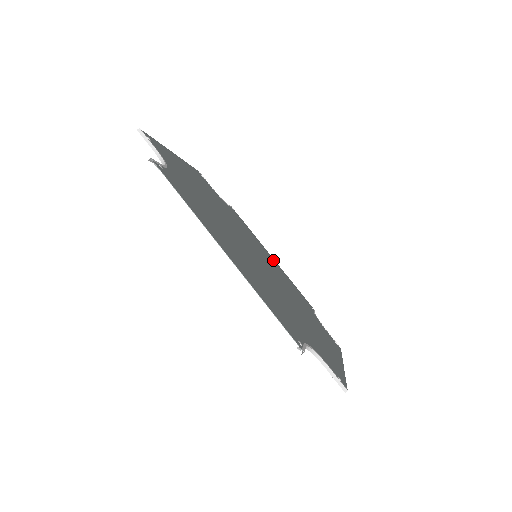
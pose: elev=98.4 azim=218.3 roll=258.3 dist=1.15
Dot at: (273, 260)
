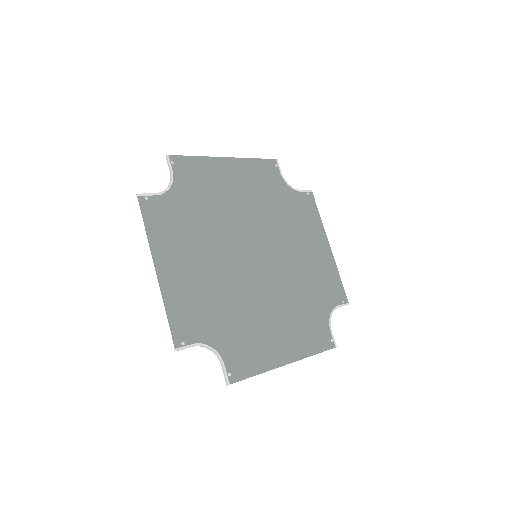
Dot at: (323, 249)
